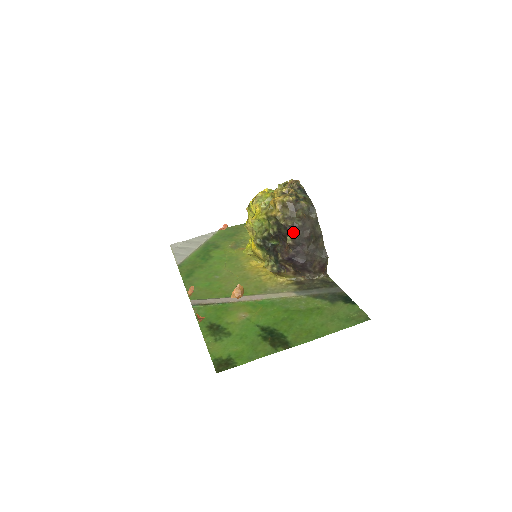
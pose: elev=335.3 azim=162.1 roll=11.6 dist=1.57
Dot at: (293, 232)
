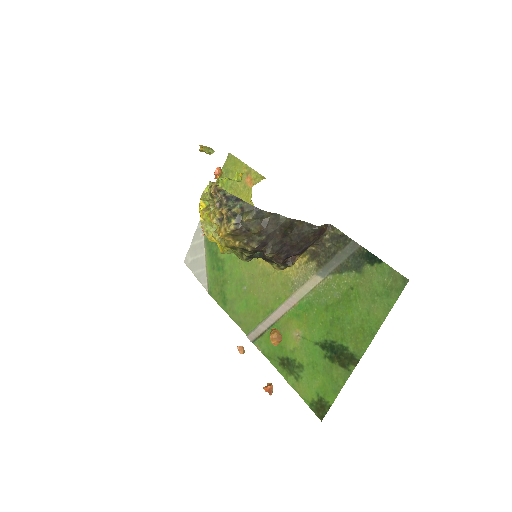
Dot at: (265, 247)
